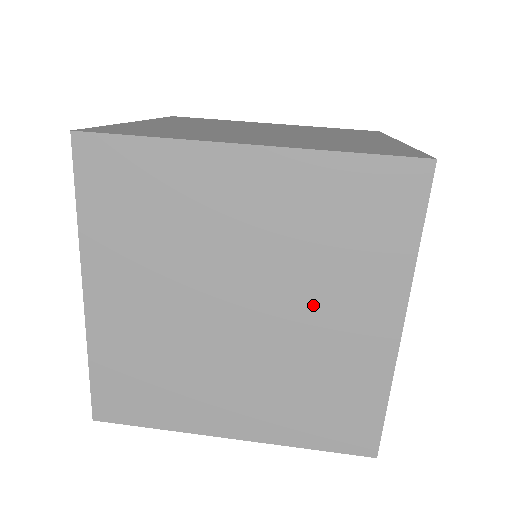
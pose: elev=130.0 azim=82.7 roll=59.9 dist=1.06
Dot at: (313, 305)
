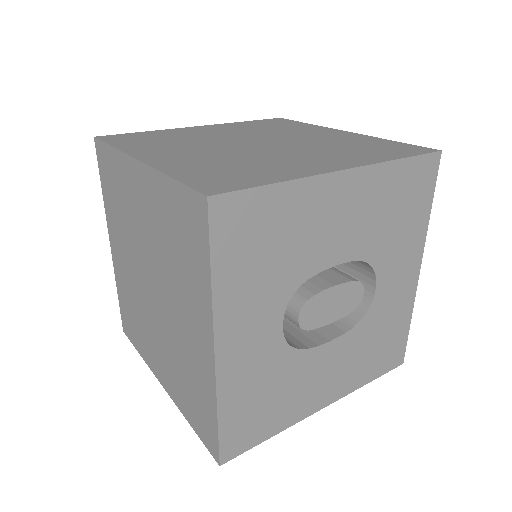
Dot at: (175, 302)
